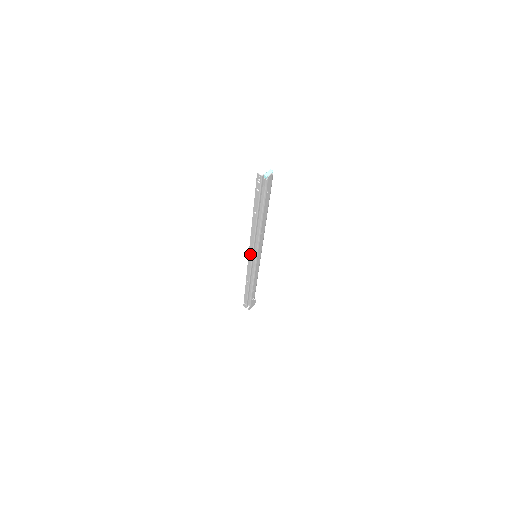
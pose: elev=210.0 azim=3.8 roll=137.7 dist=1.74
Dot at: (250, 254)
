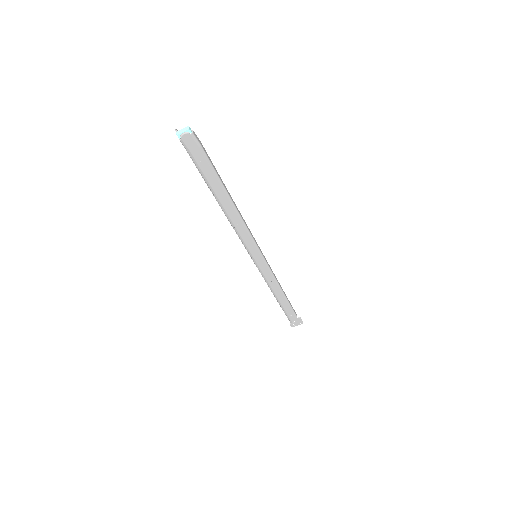
Dot at: occluded
